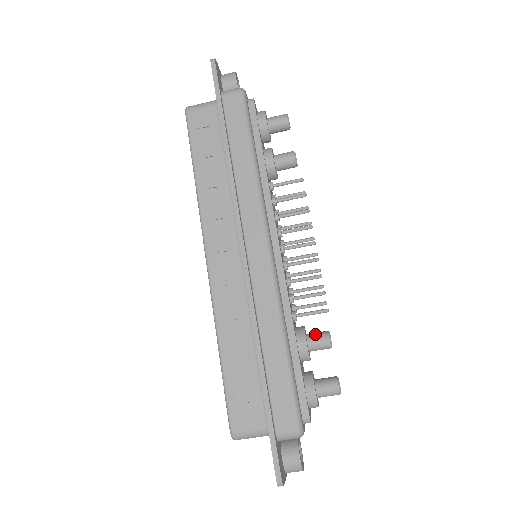
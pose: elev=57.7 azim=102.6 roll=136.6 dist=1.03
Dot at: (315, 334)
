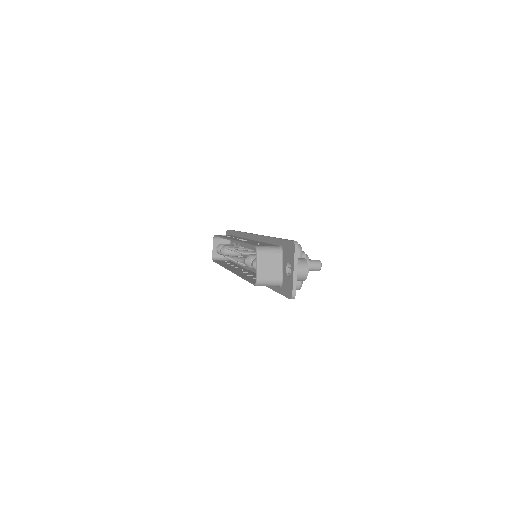
Dot at: occluded
